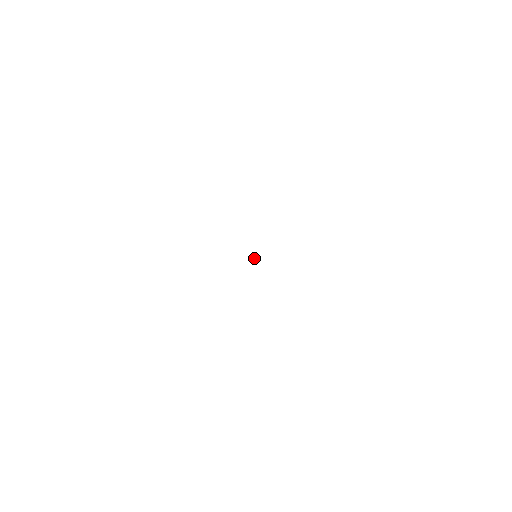
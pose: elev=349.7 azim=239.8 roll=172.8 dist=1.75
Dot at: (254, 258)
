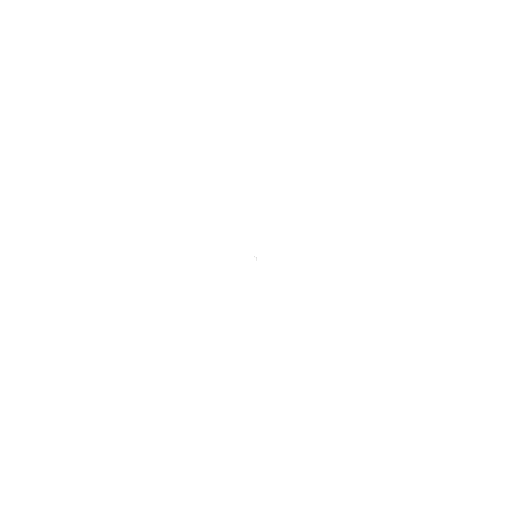
Dot at: (255, 257)
